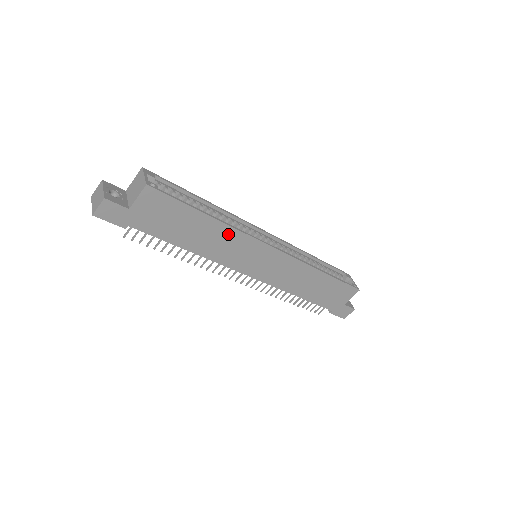
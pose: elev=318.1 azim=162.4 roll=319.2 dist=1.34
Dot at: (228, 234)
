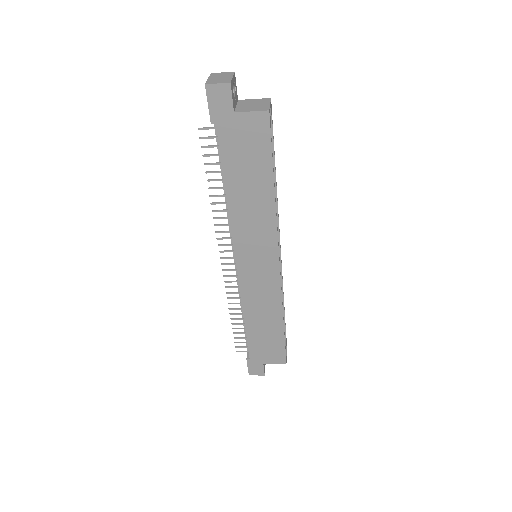
Dot at: (267, 215)
